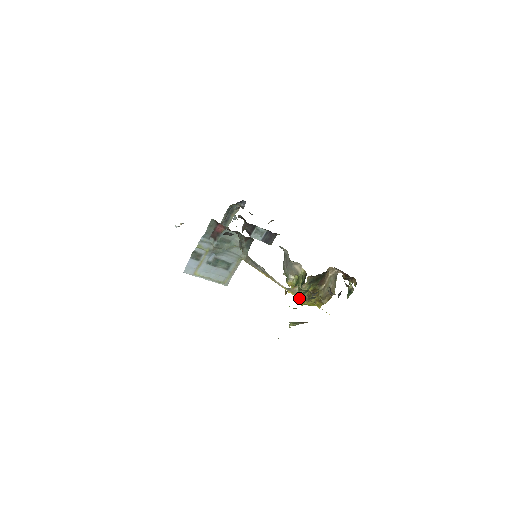
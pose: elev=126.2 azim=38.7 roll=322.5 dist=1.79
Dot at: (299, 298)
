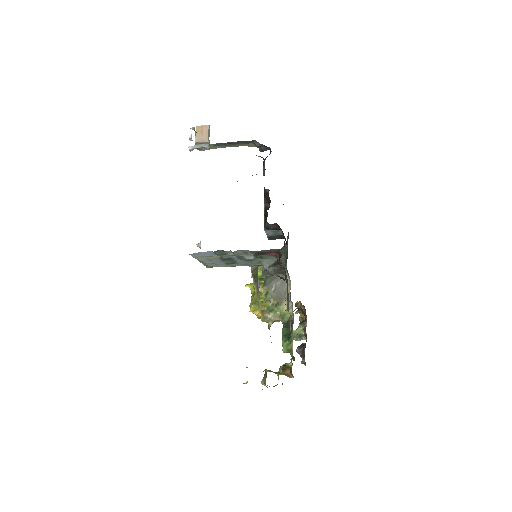
Dot at: occluded
